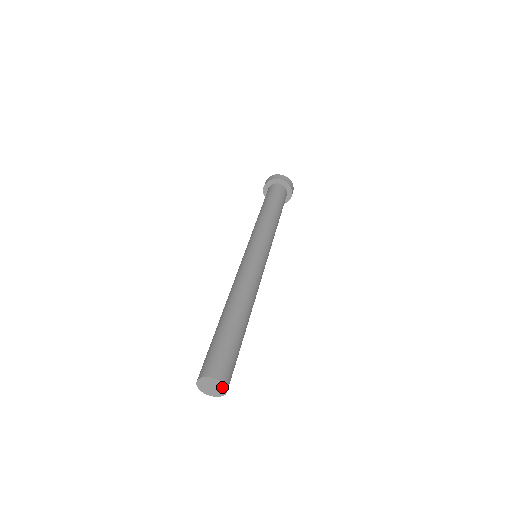
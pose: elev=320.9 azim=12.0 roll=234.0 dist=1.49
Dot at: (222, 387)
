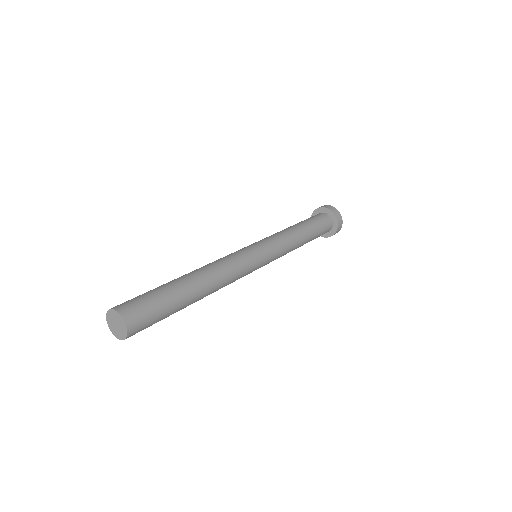
Dot at: (124, 329)
